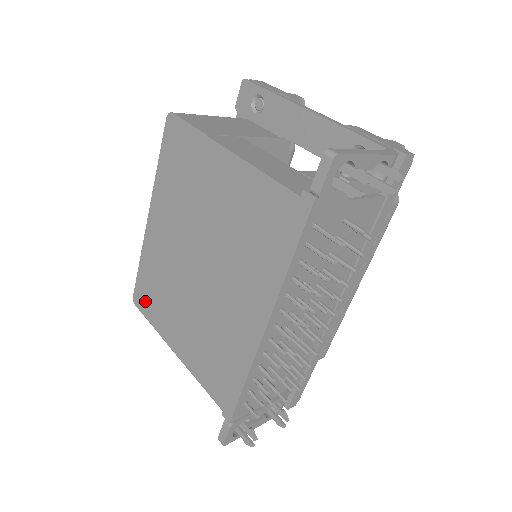
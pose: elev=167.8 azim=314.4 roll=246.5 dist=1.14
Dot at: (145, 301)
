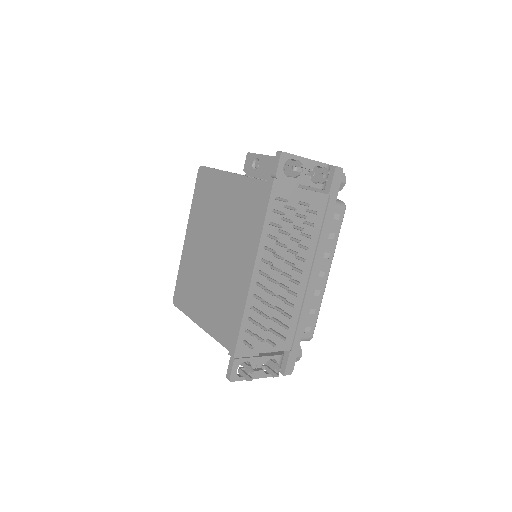
Dot at: (181, 298)
